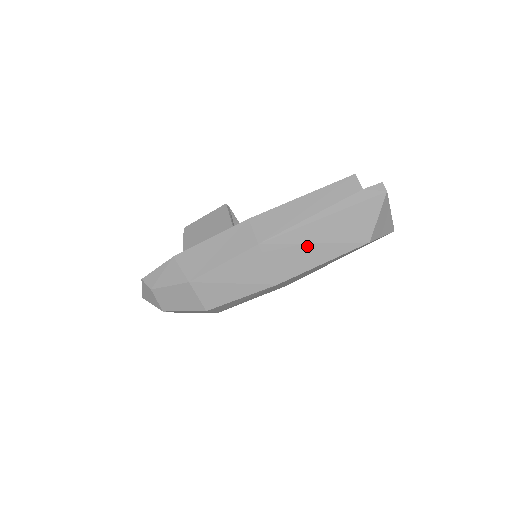
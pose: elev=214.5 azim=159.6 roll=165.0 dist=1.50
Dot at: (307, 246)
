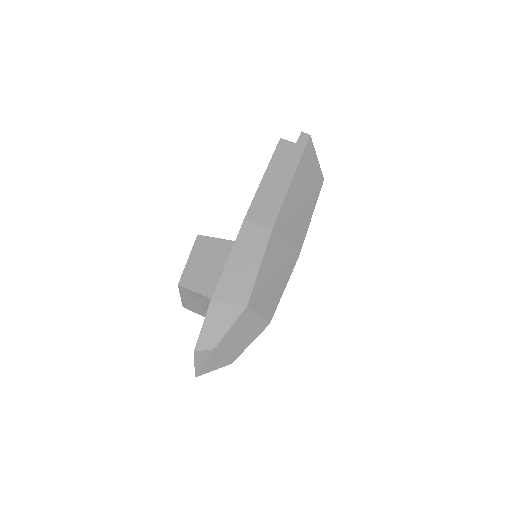
Dot at: (297, 208)
